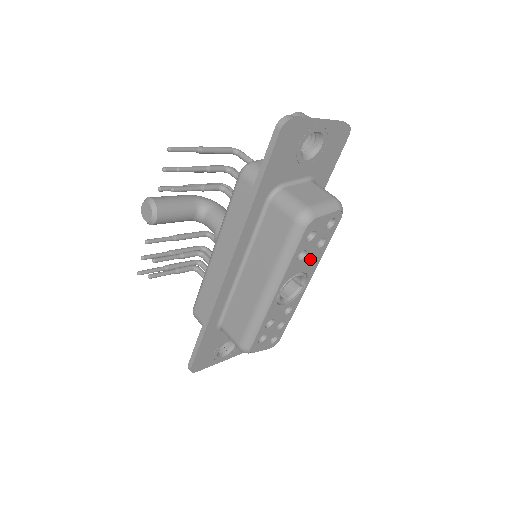
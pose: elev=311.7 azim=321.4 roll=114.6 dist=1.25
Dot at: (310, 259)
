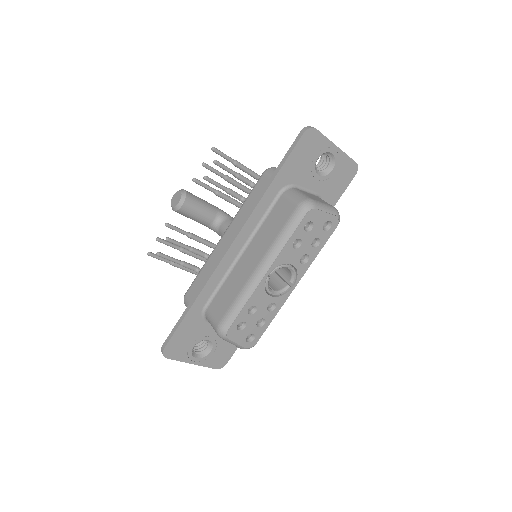
Dot at: (303, 259)
